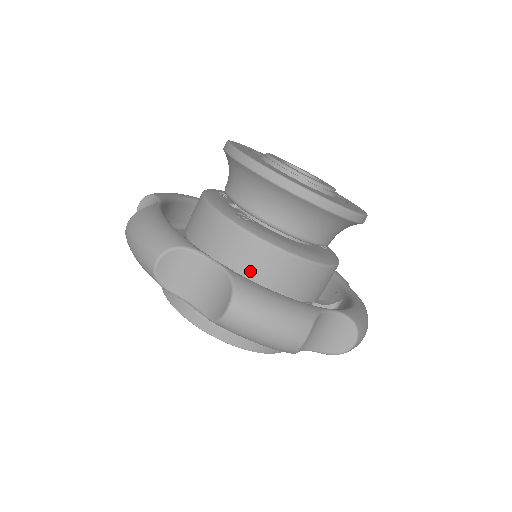
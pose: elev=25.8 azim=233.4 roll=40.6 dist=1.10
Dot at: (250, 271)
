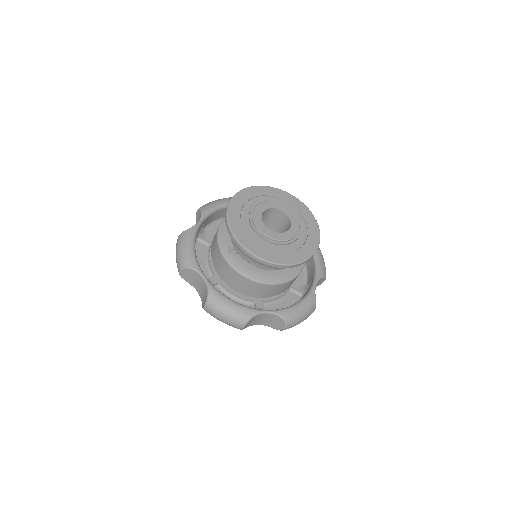
Dot at: (230, 280)
